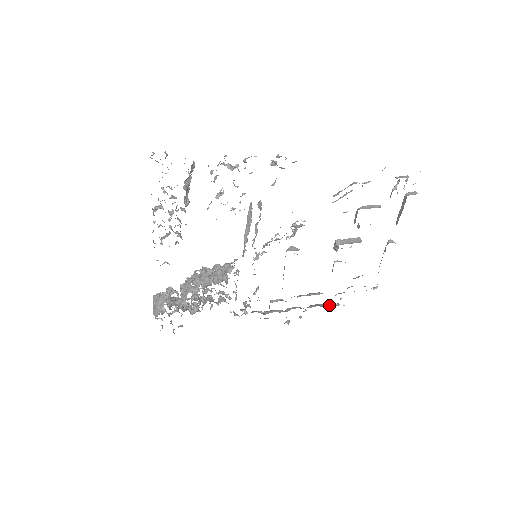
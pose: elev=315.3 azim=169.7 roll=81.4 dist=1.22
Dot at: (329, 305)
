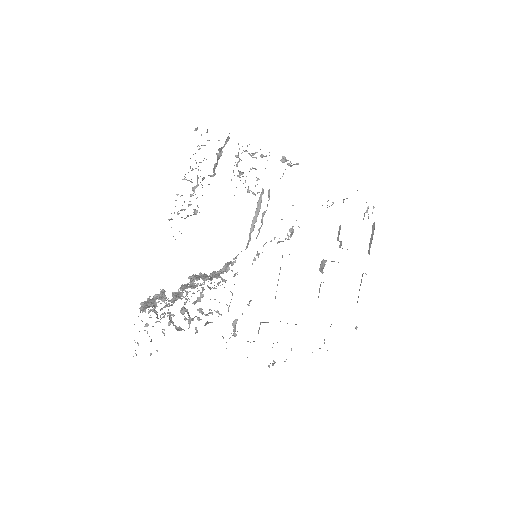
Dot at: occluded
